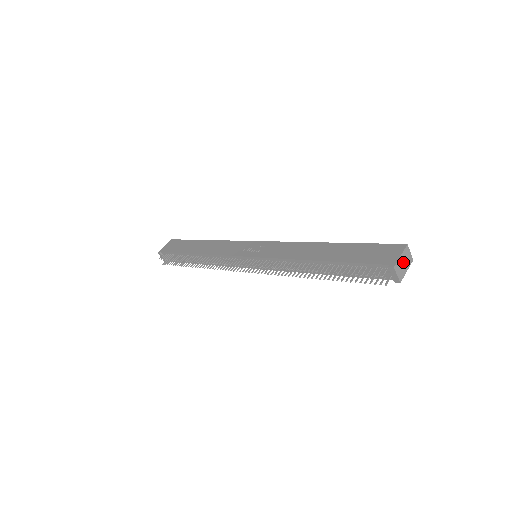
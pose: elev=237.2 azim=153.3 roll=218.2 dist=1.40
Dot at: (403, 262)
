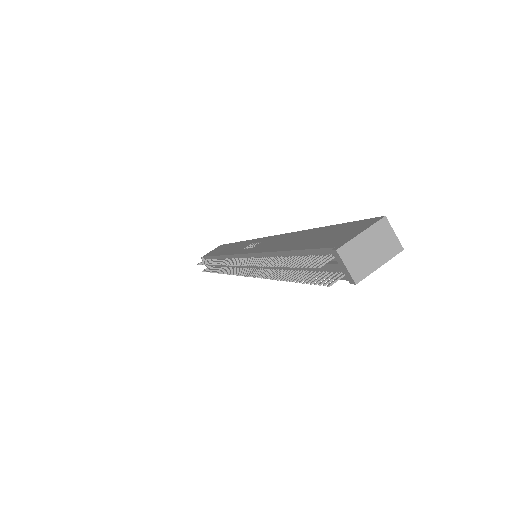
Dot at: (369, 247)
